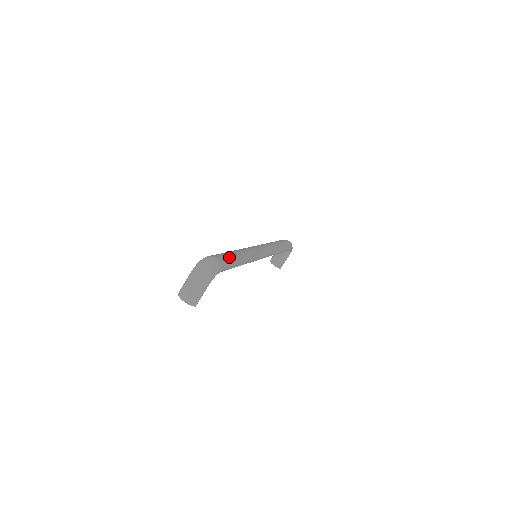
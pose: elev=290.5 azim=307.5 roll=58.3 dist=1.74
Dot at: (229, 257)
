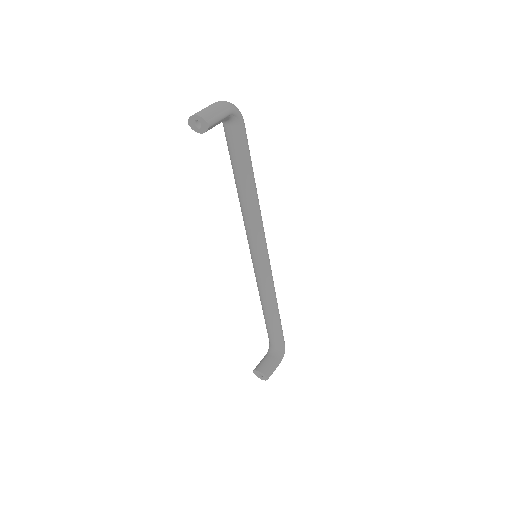
Dot at: occluded
